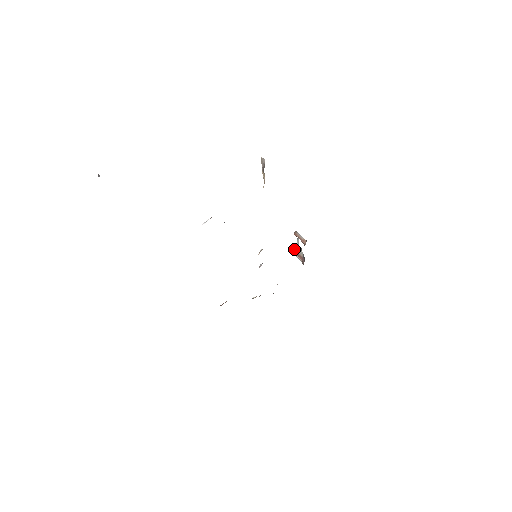
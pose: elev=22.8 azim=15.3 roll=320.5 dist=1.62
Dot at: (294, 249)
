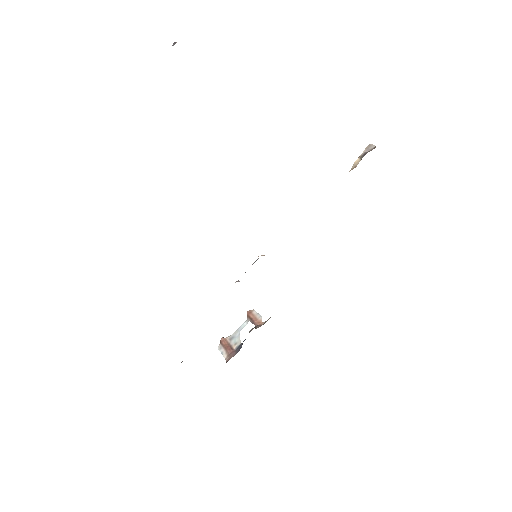
Dot at: occluded
